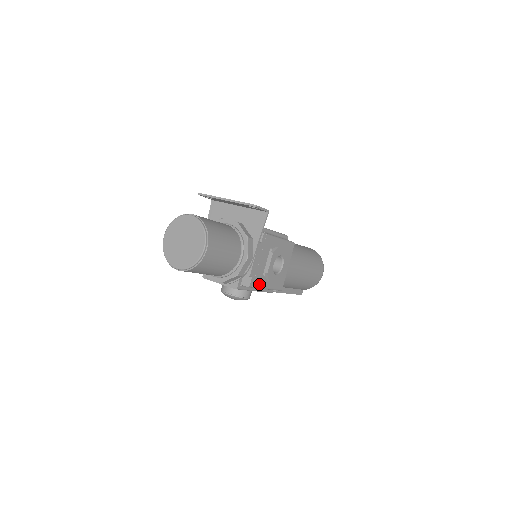
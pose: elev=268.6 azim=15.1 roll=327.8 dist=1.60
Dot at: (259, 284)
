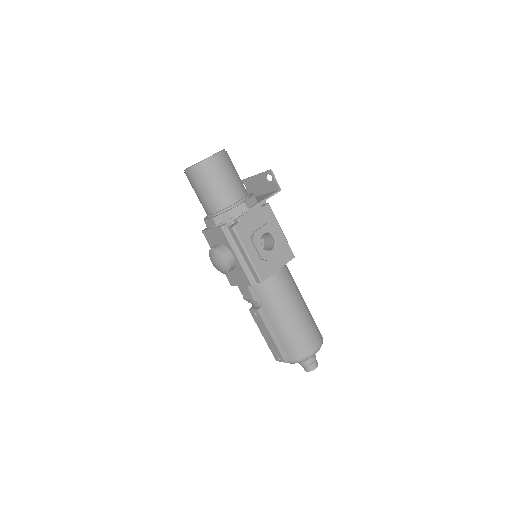
Dot at: (243, 239)
